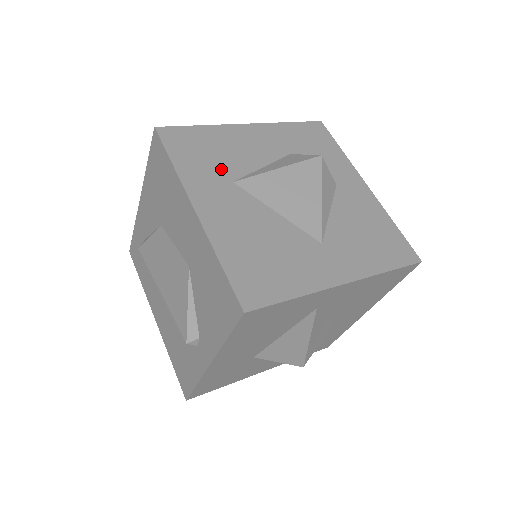
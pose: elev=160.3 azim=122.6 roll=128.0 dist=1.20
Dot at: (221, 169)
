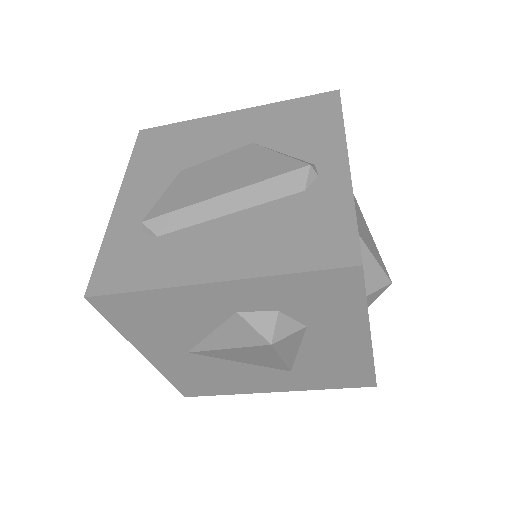
Dot at: occluded
